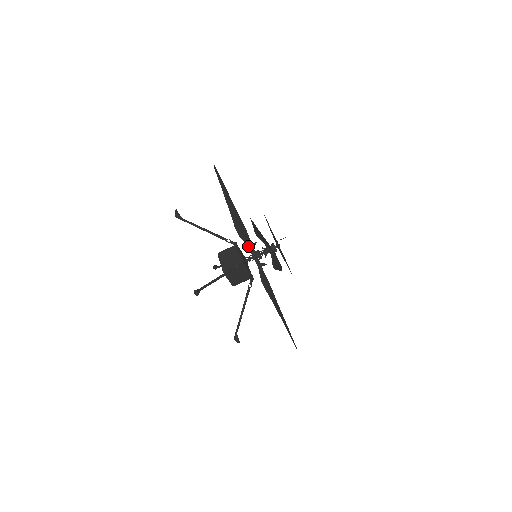
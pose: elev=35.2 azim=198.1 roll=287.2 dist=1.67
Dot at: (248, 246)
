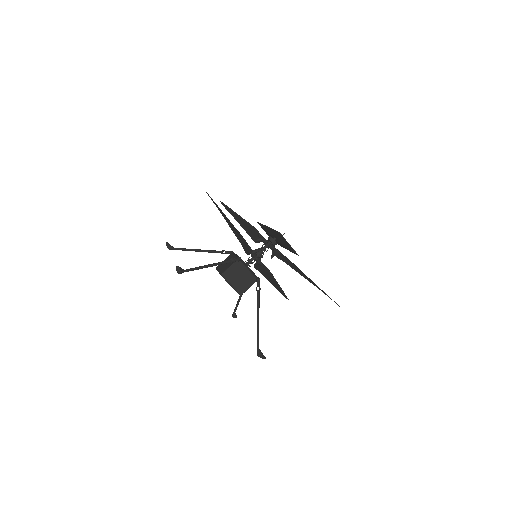
Dot at: (250, 253)
